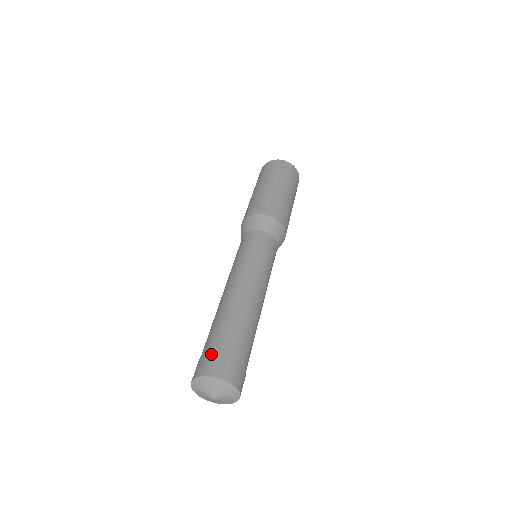
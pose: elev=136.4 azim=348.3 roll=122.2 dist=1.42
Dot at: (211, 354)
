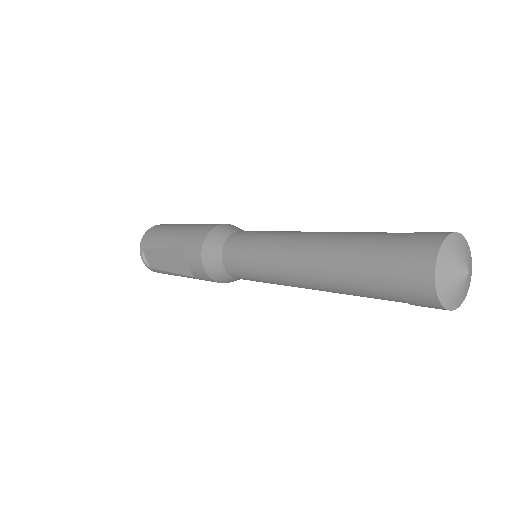
Dot at: (415, 232)
